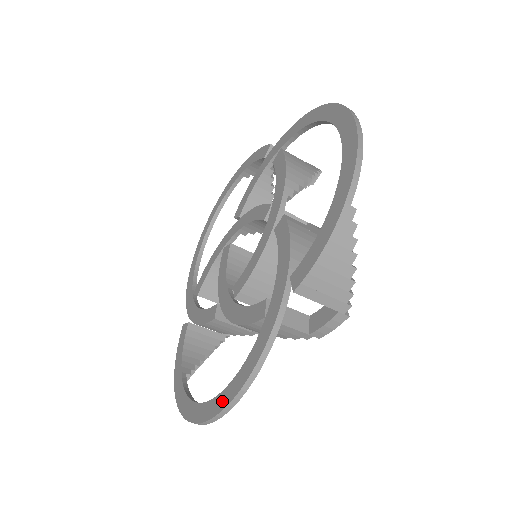
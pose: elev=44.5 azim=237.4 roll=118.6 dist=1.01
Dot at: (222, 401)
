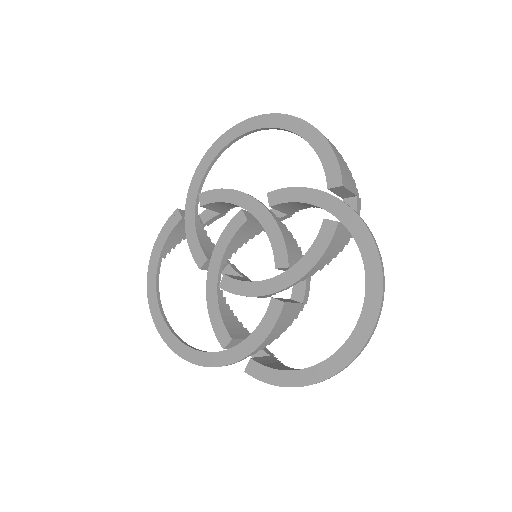
Dot at: (175, 345)
